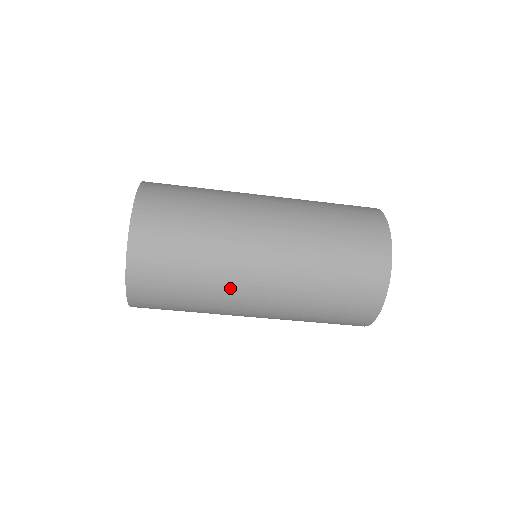
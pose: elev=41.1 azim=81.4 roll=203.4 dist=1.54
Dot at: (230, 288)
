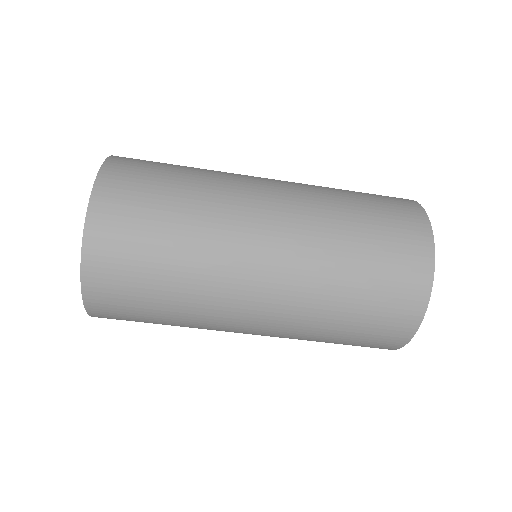
Dot at: (221, 289)
